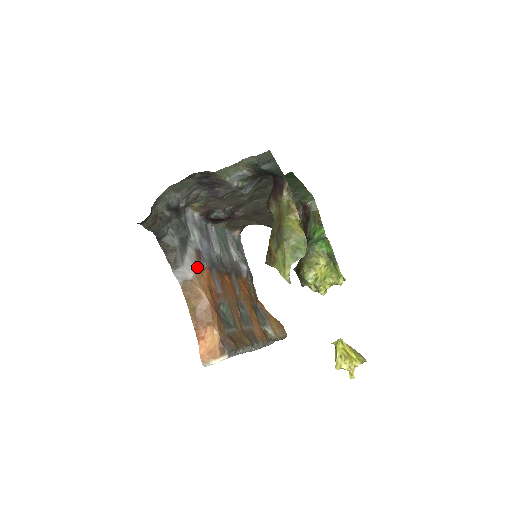
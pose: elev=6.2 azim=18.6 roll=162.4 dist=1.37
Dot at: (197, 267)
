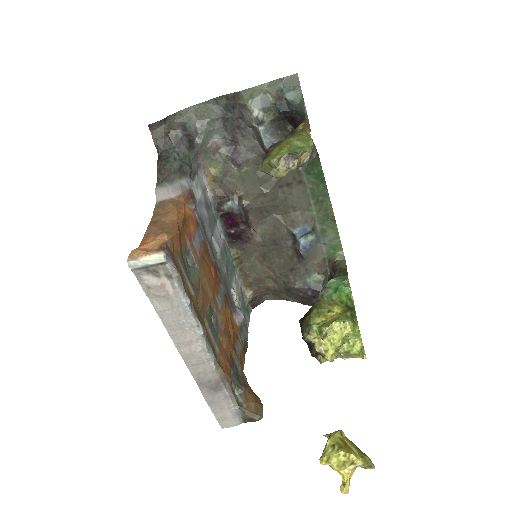
Dot at: (183, 195)
